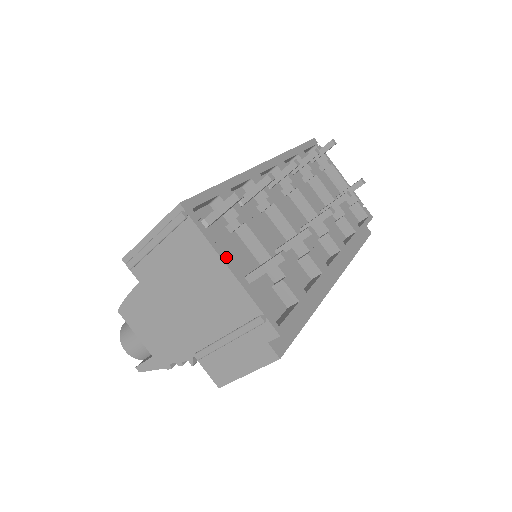
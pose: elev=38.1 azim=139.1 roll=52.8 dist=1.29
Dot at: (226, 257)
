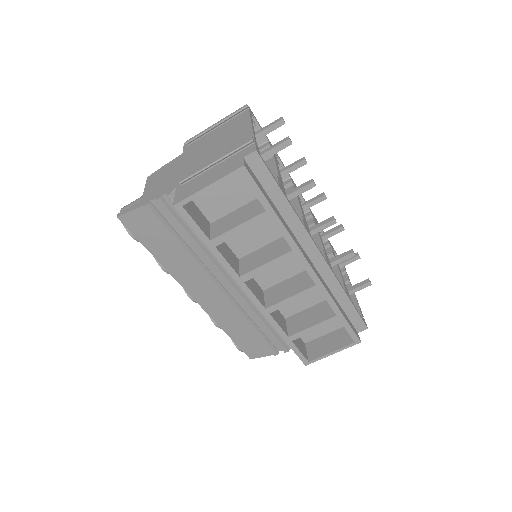
Dot at: occluded
